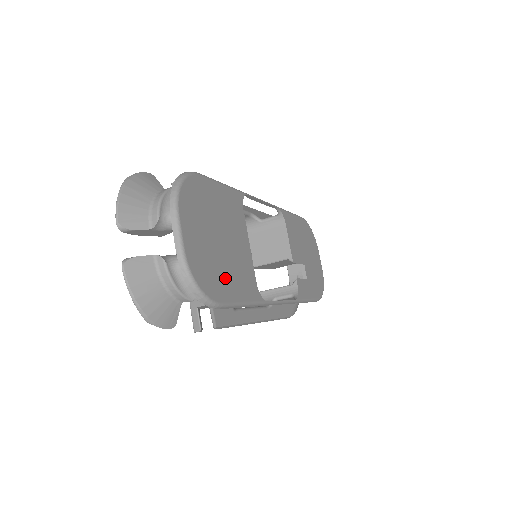
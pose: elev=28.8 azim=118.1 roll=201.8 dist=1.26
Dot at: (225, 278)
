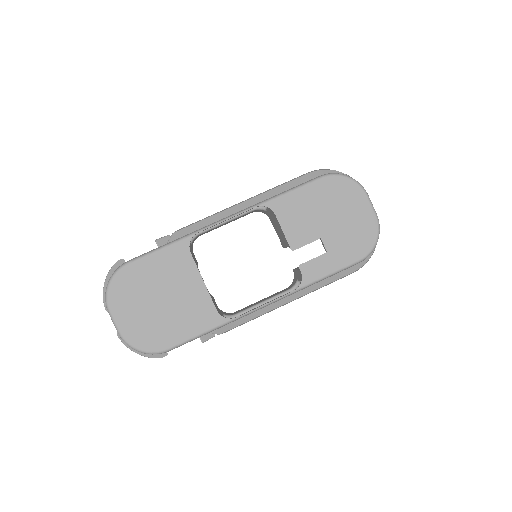
Dot at: (170, 328)
